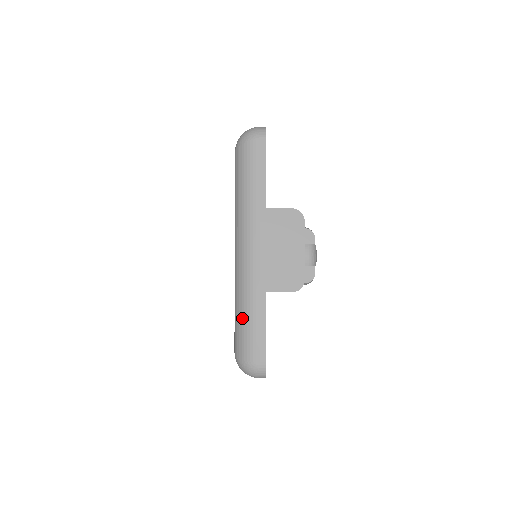
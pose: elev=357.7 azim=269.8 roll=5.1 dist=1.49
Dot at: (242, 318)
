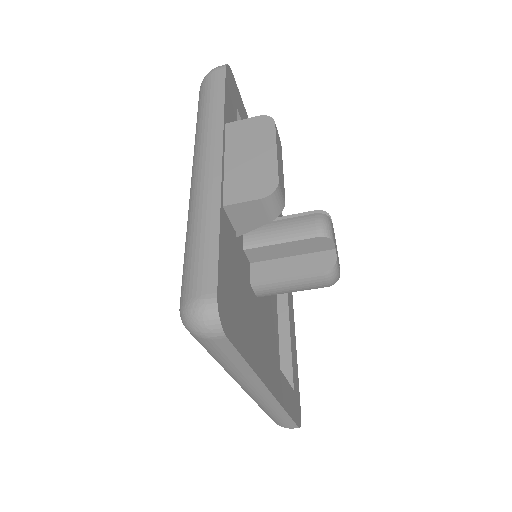
Dot at: (188, 246)
